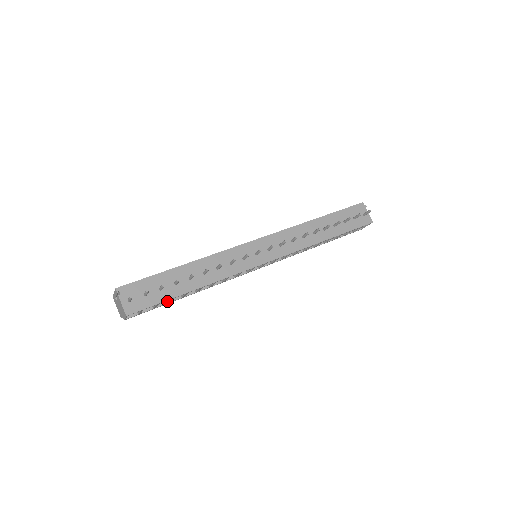
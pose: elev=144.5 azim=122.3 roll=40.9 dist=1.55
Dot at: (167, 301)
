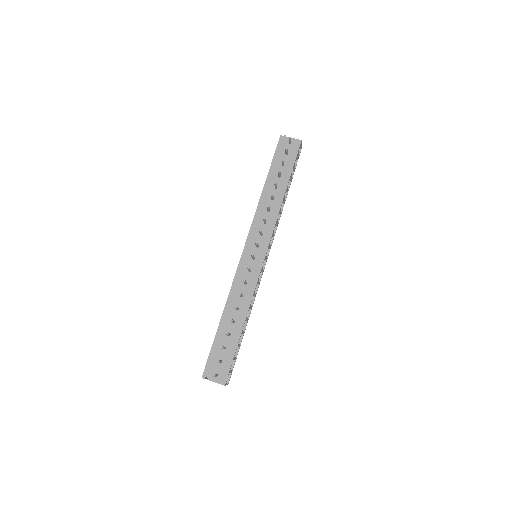
Dot at: (238, 347)
